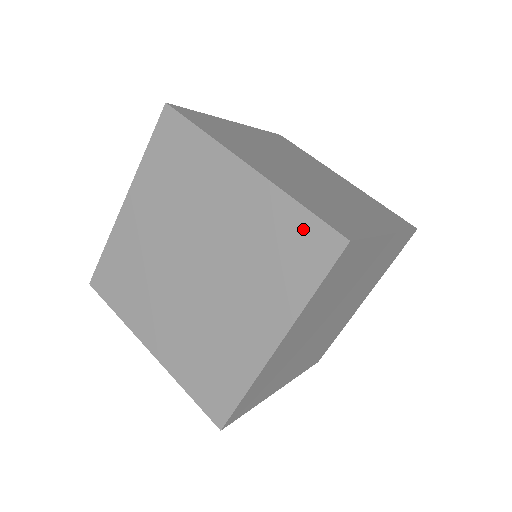
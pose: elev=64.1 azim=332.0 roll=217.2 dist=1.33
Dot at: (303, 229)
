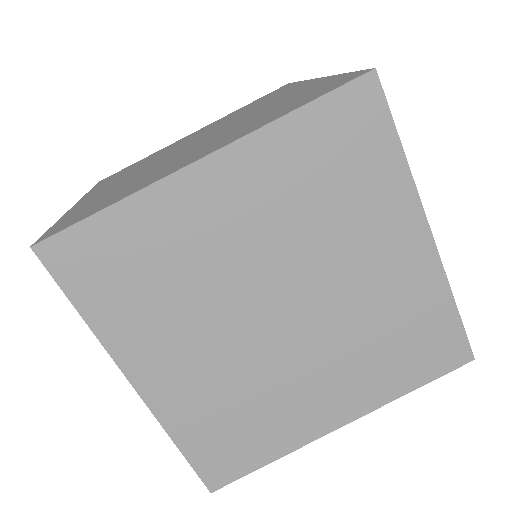
Dot at: (443, 331)
